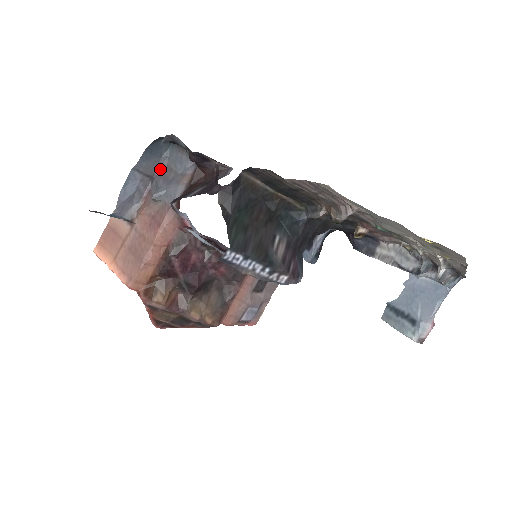
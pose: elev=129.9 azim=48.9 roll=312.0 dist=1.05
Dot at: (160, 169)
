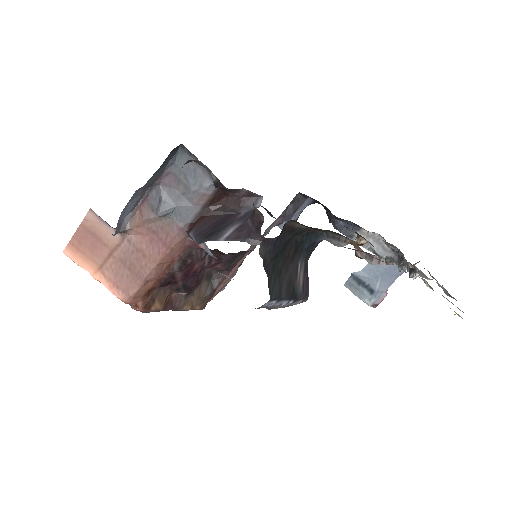
Dot at: (162, 176)
